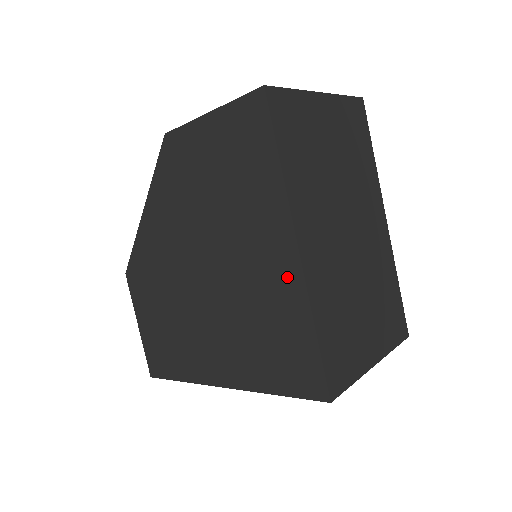
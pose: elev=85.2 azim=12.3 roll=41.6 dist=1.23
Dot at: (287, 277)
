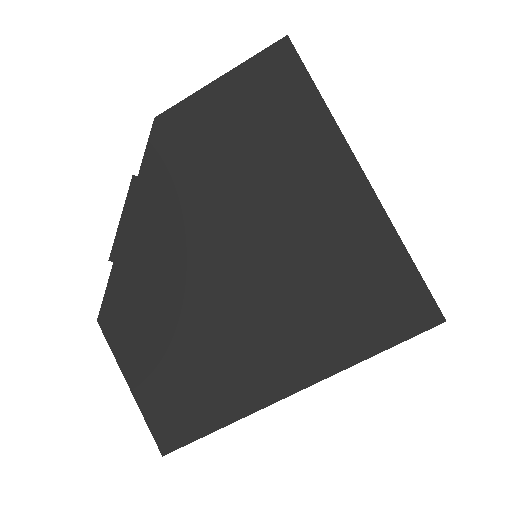
Dot at: (358, 209)
